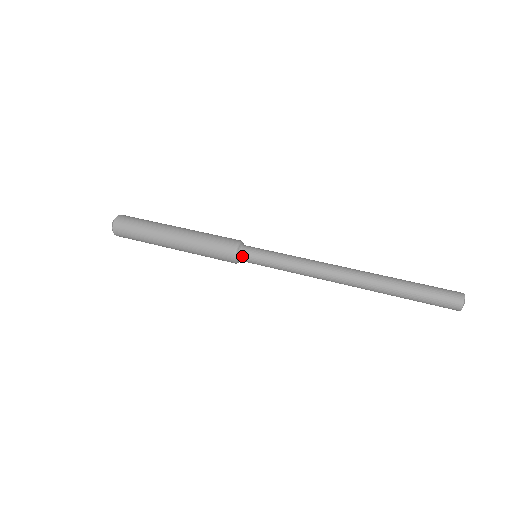
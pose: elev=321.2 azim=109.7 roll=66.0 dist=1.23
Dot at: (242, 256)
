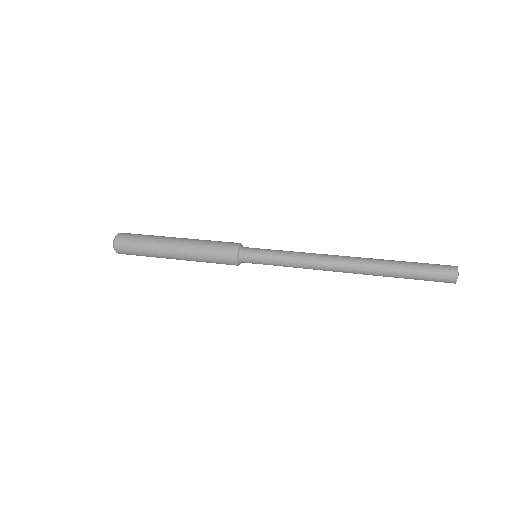
Dot at: (243, 253)
